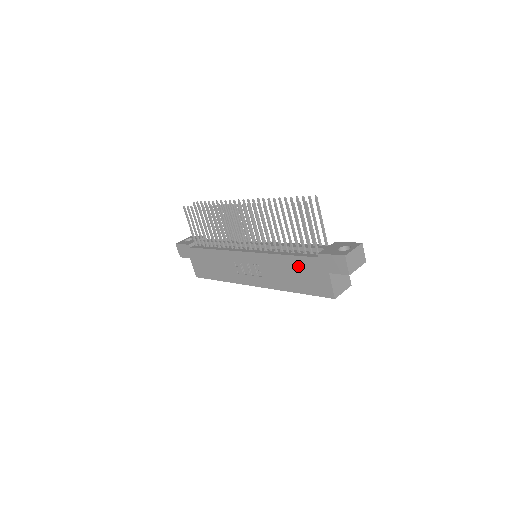
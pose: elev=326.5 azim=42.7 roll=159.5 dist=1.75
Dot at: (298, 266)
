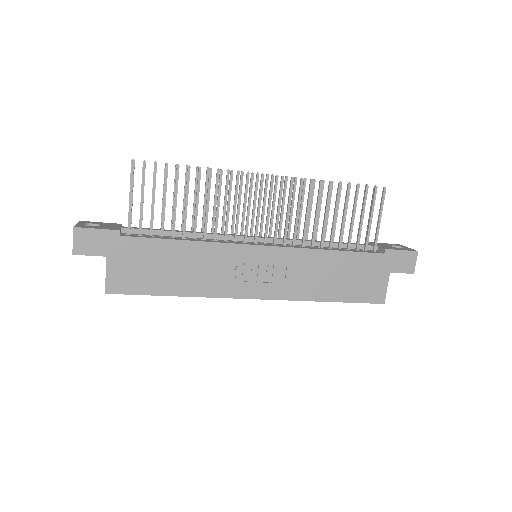
Dot at: (350, 265)
